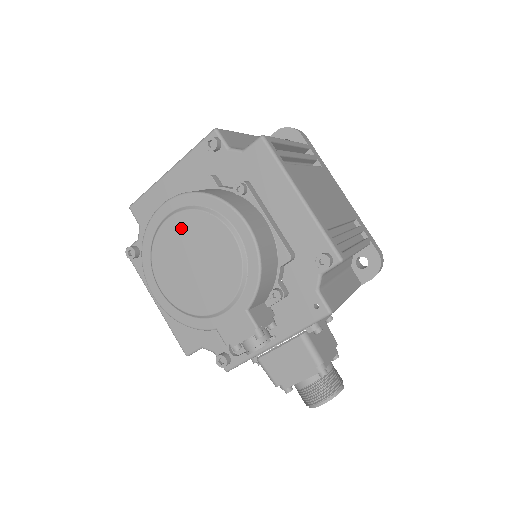
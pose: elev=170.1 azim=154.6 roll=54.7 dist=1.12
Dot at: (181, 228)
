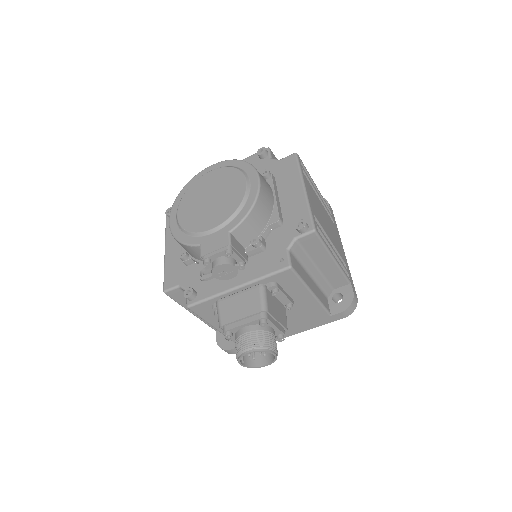
Dot at: (215, 177)
